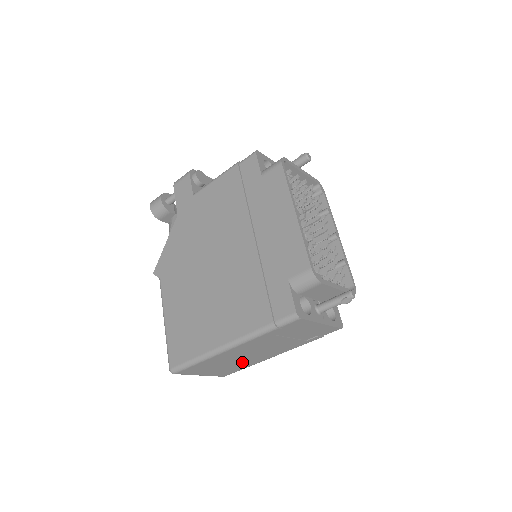
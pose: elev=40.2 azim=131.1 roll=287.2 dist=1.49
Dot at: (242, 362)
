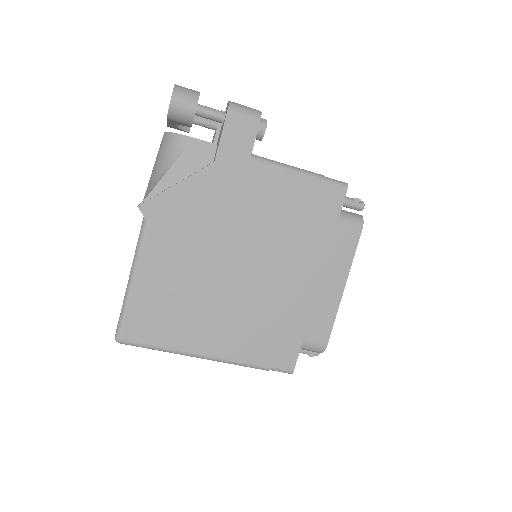
Dot at: occluded
